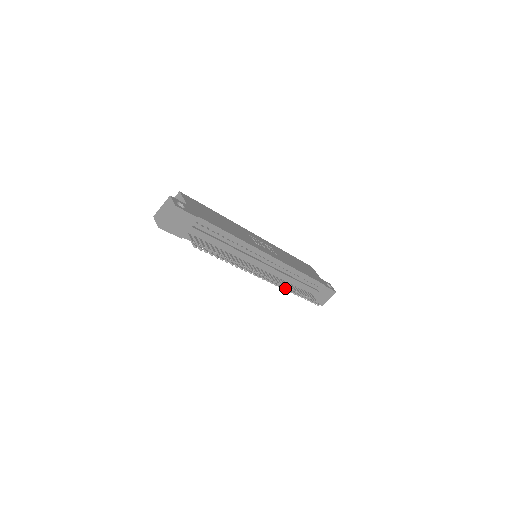
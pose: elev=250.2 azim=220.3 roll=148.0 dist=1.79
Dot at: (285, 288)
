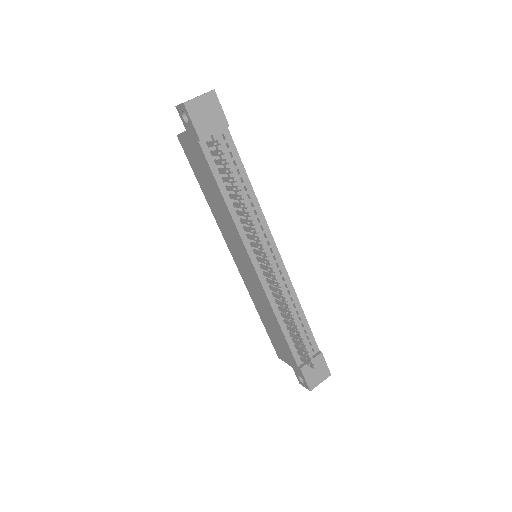
Dot at: (286, 304)
